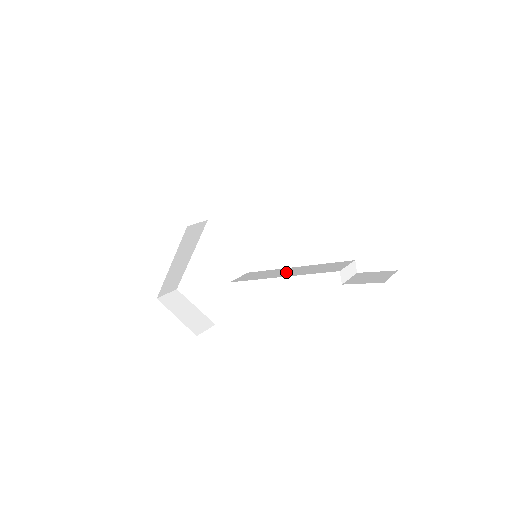
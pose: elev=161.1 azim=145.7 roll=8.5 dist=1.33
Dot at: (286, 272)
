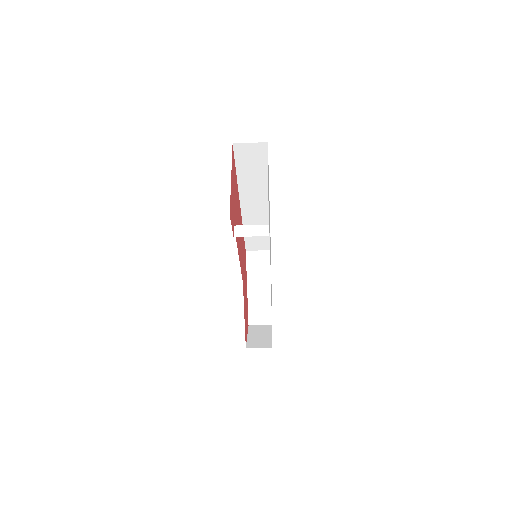
Dot at: occluded
